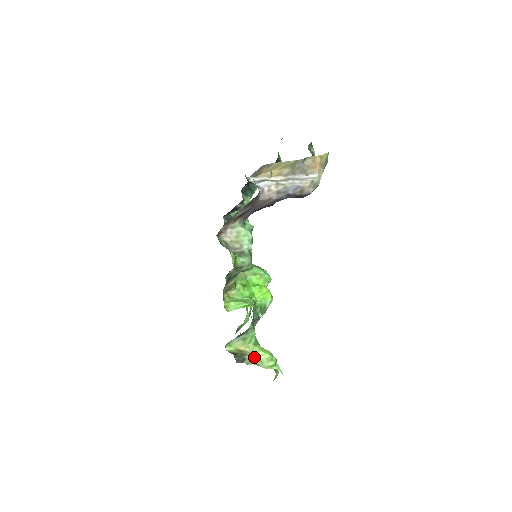
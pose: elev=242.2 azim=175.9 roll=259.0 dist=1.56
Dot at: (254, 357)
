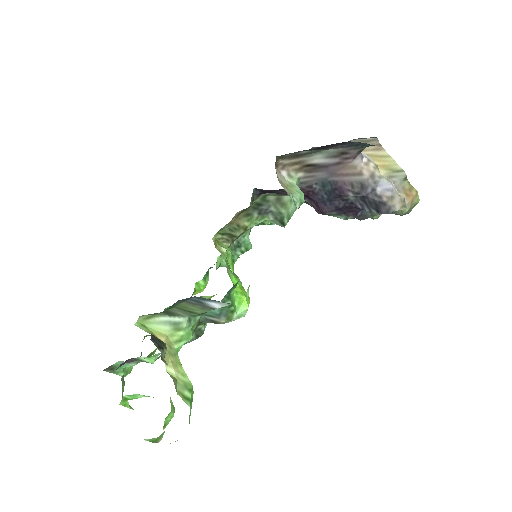
Dot at: (169, 365)
